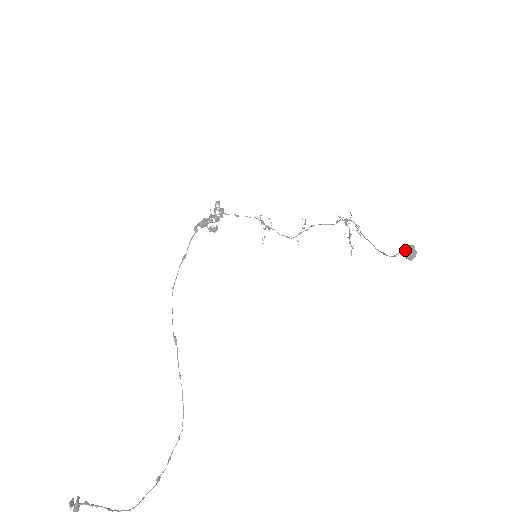
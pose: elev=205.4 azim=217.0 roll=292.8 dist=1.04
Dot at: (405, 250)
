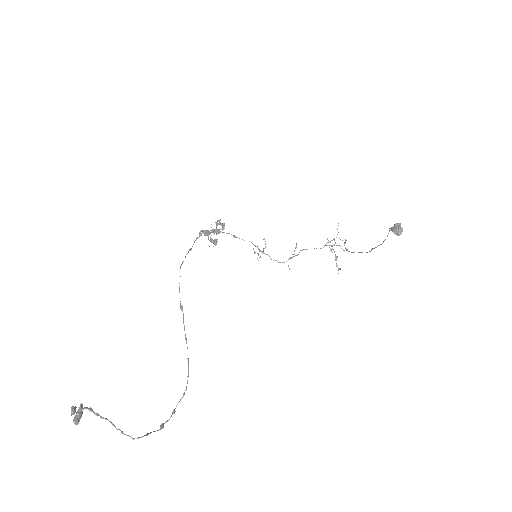
Dot at: (393, 228)
